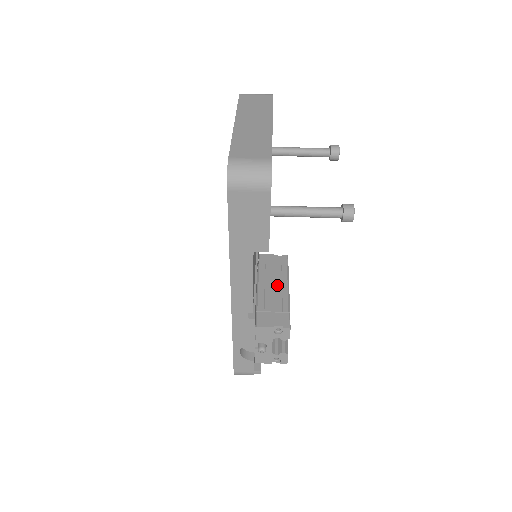
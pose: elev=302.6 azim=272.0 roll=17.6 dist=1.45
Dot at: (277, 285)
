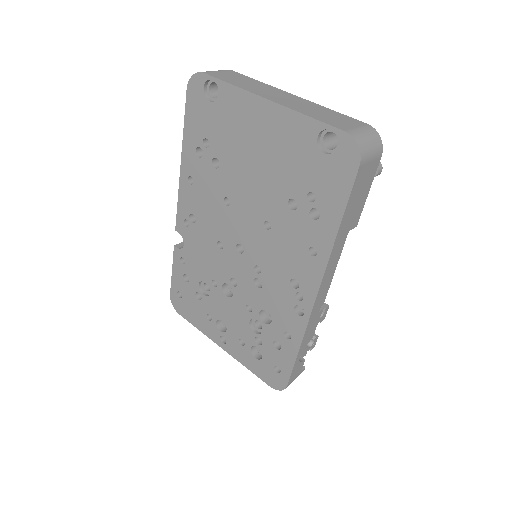
Dot at: occluded
